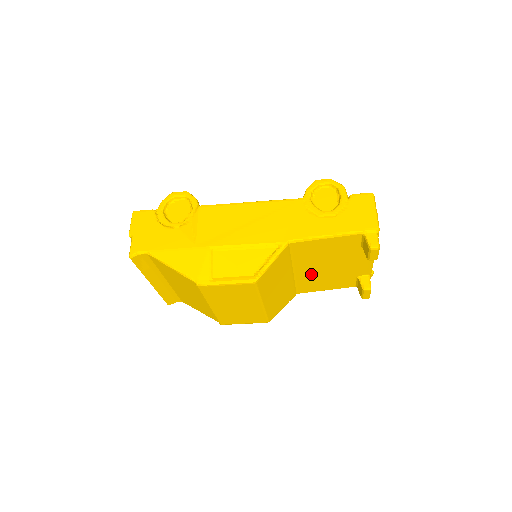
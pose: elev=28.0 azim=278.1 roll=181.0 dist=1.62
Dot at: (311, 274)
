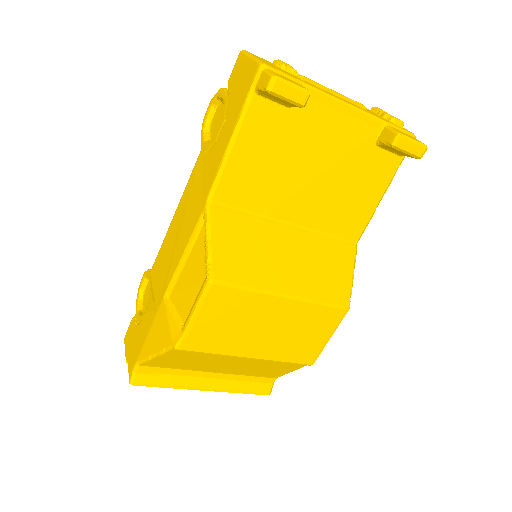
Dot at: (316, 205)
